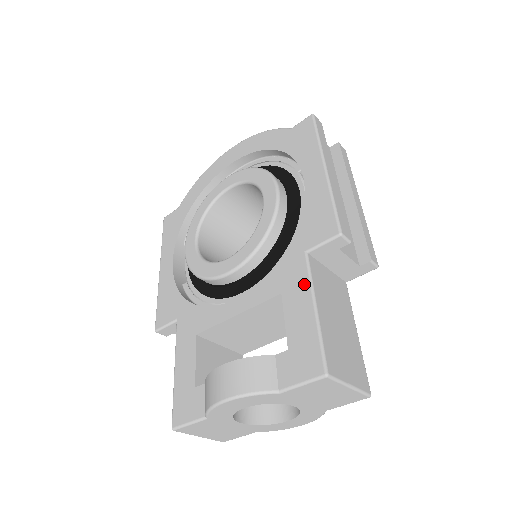
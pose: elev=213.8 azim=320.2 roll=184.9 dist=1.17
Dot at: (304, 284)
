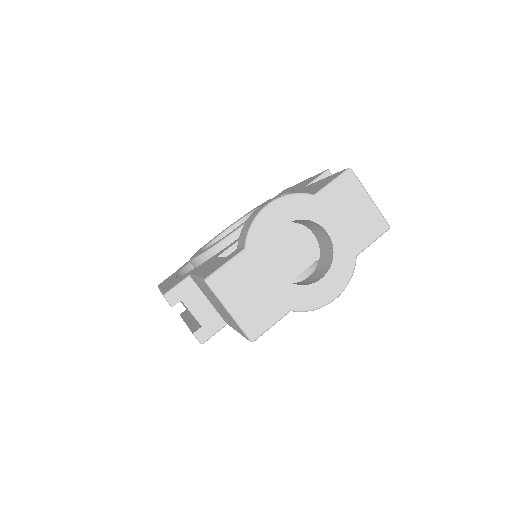
Dot at: (311, 185)
